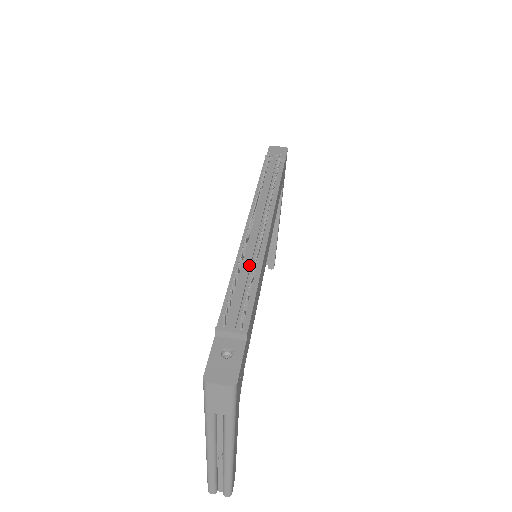
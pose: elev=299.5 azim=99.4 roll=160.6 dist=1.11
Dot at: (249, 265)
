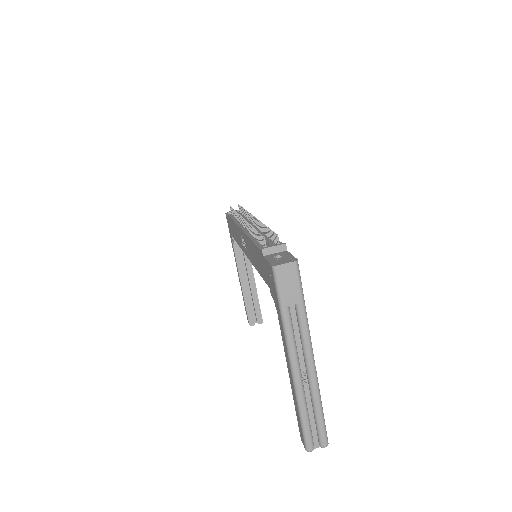
Dot at: (260, 232)
